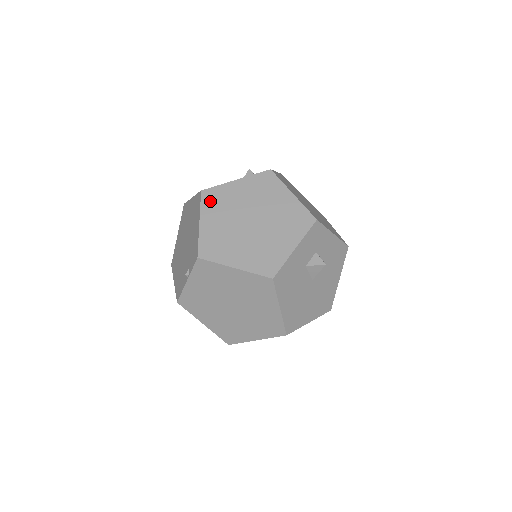
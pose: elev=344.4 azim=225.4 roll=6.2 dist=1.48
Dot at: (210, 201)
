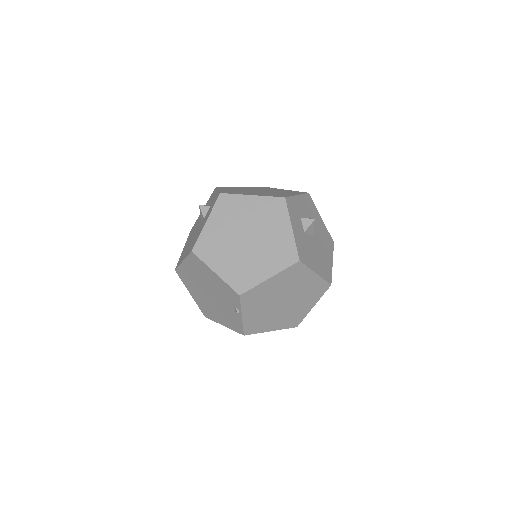
Dot at: (205, 252)
